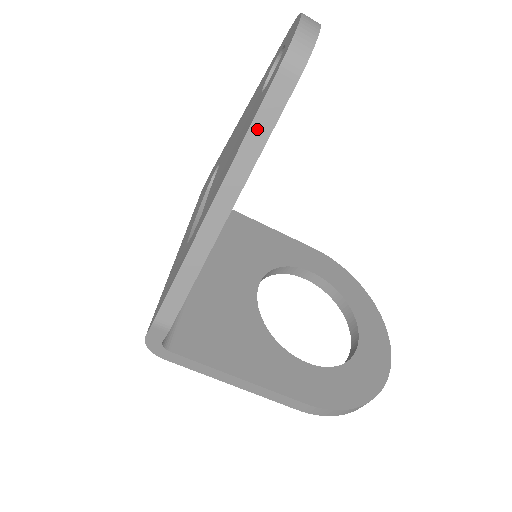
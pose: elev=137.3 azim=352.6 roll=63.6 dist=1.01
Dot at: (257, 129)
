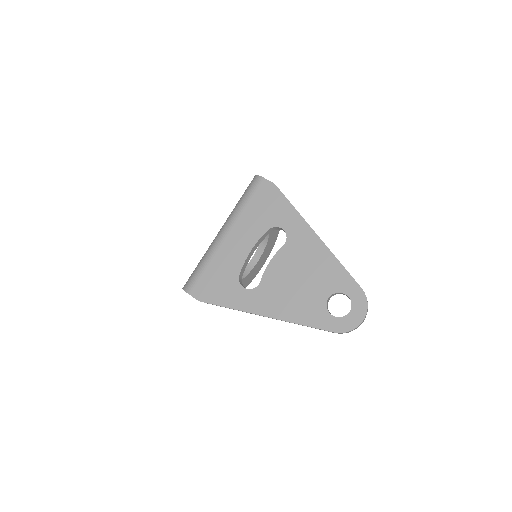
Dot at: occluded
